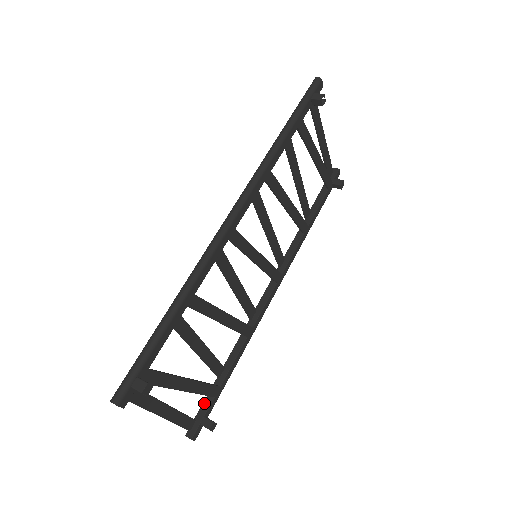
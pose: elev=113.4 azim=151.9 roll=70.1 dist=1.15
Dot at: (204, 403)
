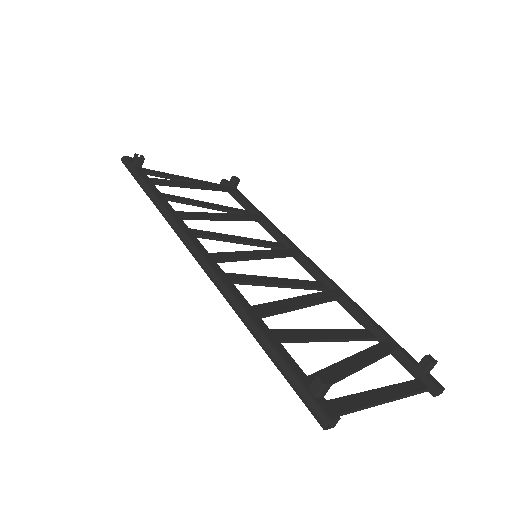
Dot at: (401, 363)
